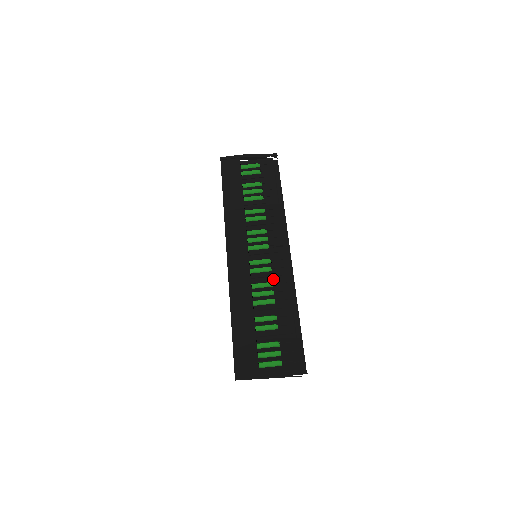
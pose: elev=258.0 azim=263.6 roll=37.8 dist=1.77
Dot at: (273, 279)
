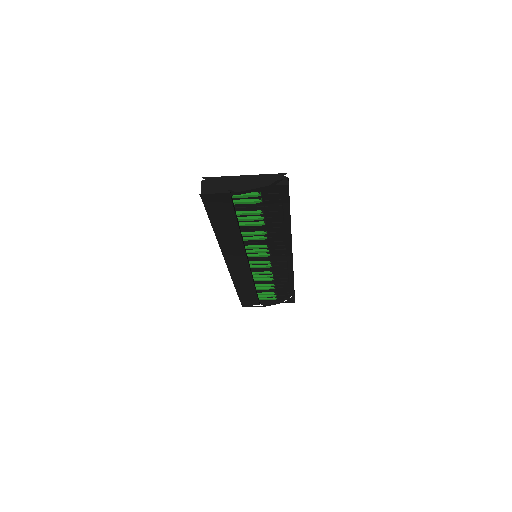
Dot at: (273, 270)
